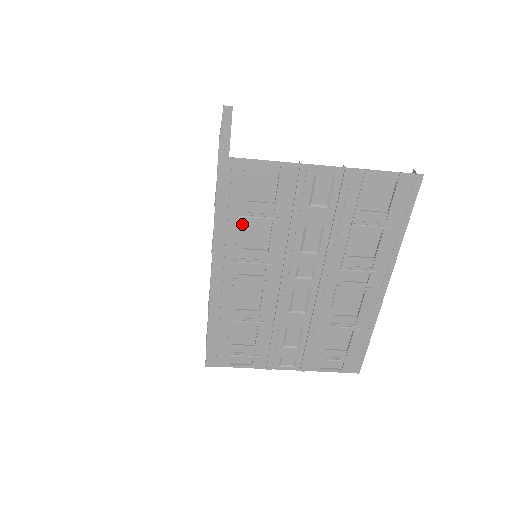
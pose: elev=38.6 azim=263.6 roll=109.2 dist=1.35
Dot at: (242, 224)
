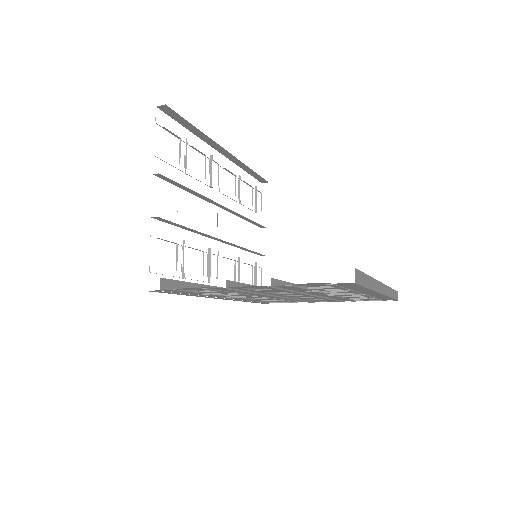
Dot at: occluded
